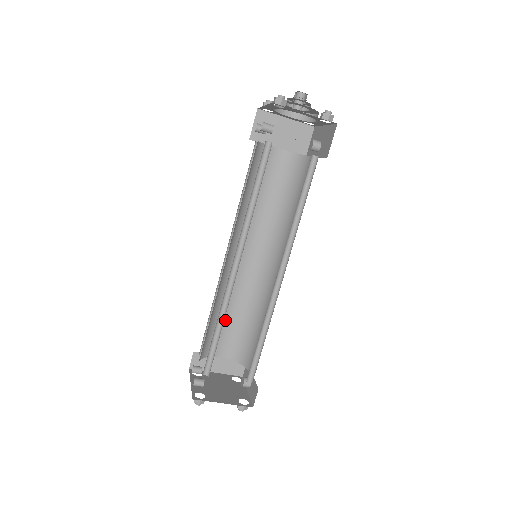
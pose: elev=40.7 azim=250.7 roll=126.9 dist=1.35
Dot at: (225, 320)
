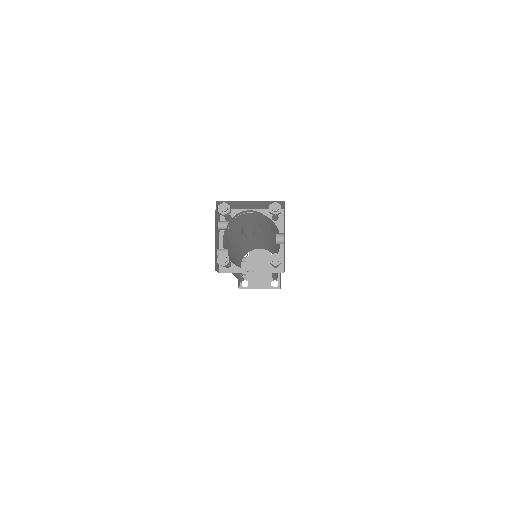
Dot at: (253, 244)
